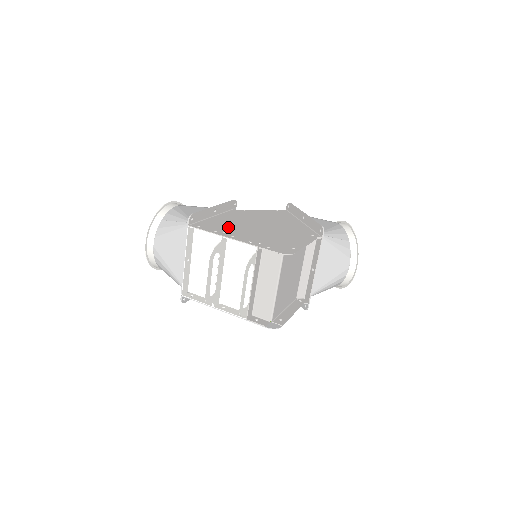
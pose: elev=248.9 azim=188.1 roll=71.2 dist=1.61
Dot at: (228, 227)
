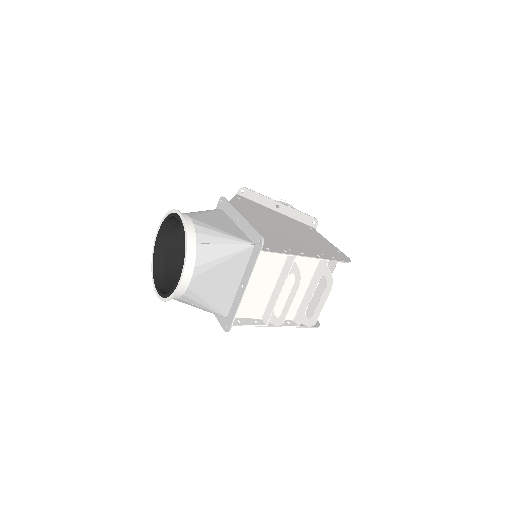
Dot at: (276, 240)
